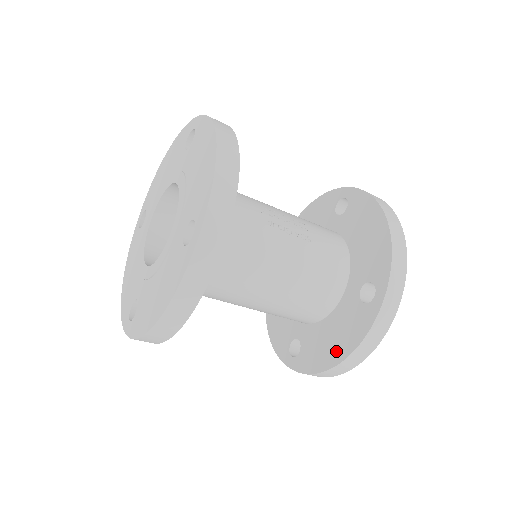
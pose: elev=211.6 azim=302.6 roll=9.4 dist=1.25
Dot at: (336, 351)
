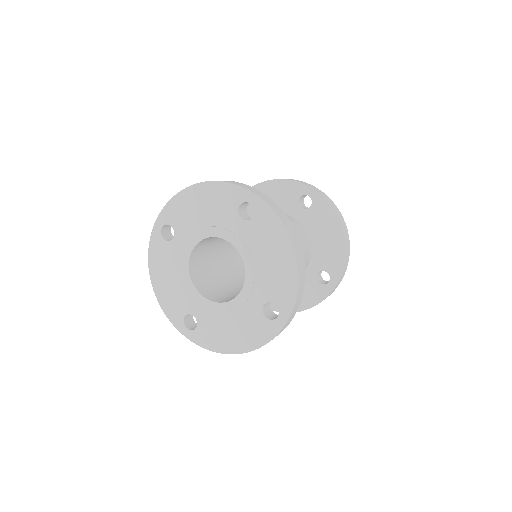
Dot at: occluded
